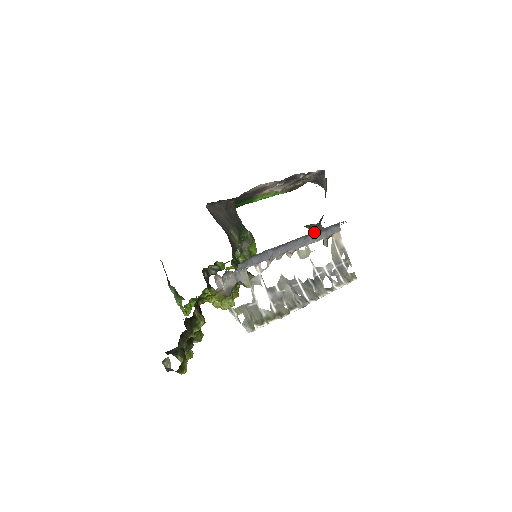
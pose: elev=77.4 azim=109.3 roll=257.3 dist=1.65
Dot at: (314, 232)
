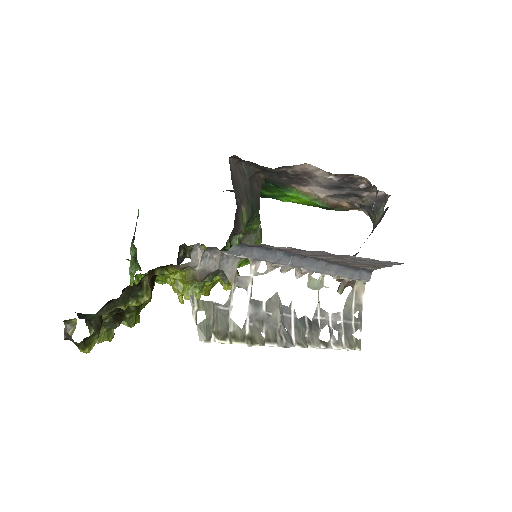
Dot at: (343, 261)
